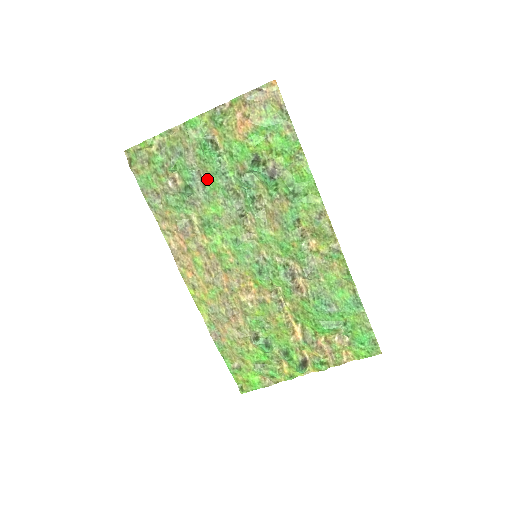
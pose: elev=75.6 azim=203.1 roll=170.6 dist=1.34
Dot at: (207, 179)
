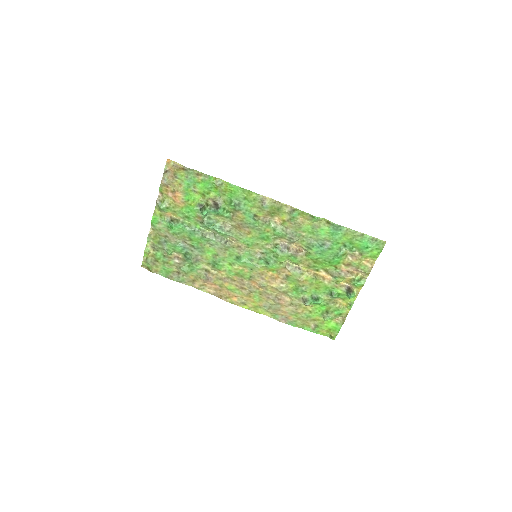
Dot at: (190, 241)
